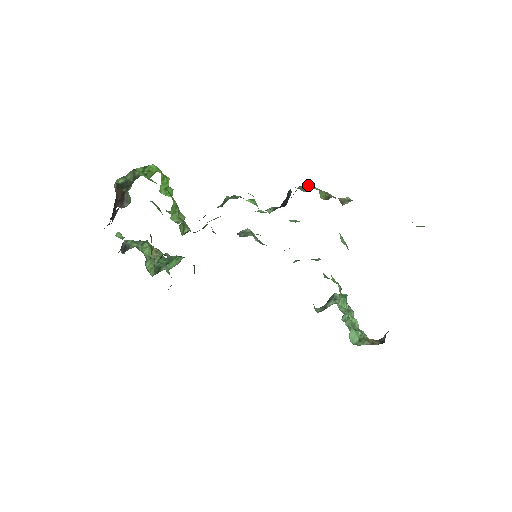
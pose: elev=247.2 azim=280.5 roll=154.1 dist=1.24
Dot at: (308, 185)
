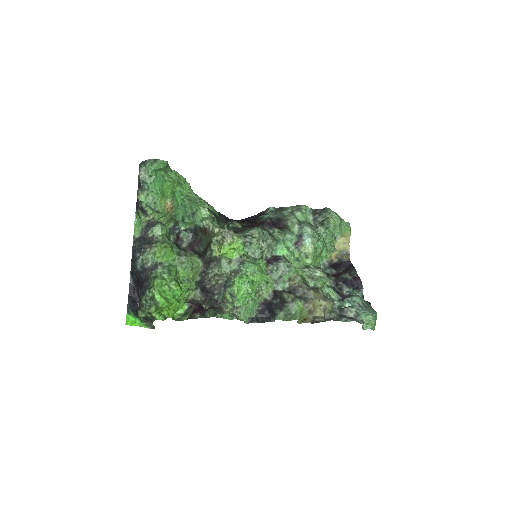
Dot at: (292, 315)
